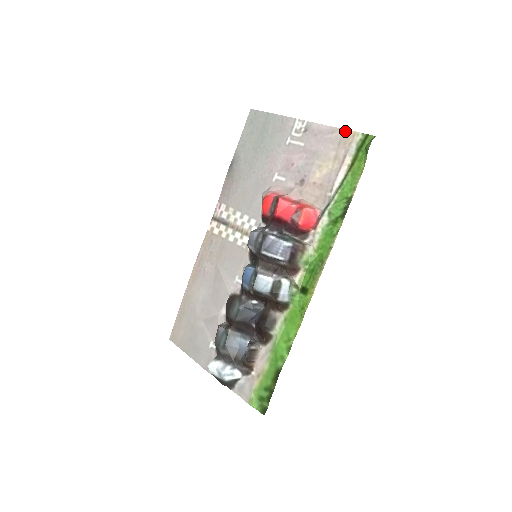
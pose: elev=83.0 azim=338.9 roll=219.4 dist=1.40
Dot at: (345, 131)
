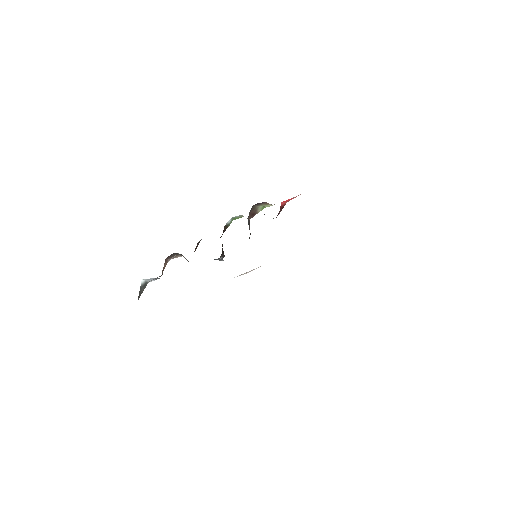
Dot at: occluded
